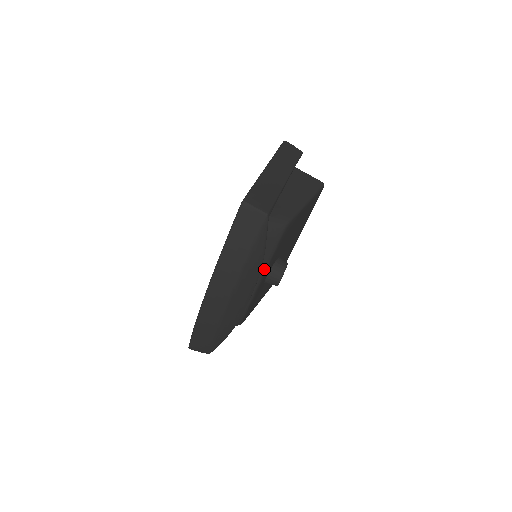
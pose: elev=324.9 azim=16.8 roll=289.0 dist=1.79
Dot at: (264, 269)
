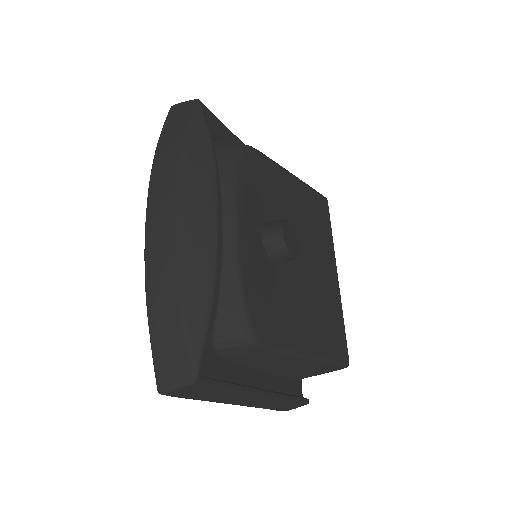
Dot at: (233, 185)
